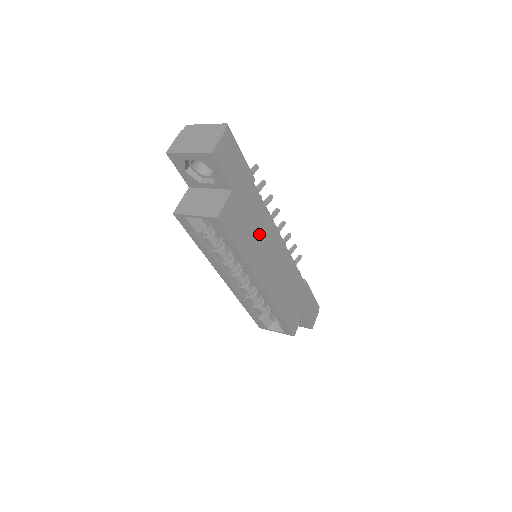
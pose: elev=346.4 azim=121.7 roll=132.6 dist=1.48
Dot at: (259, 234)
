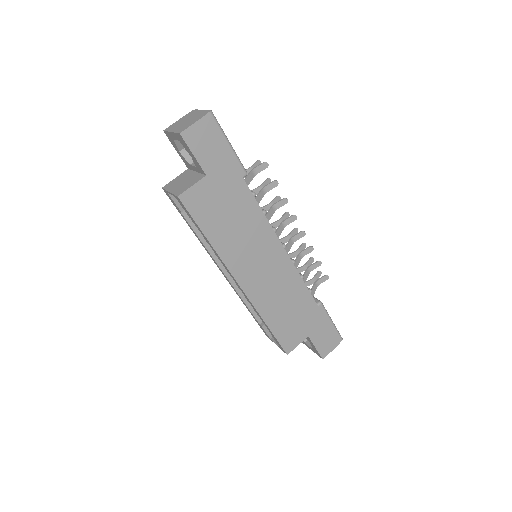
Dot at: (243, 230)
